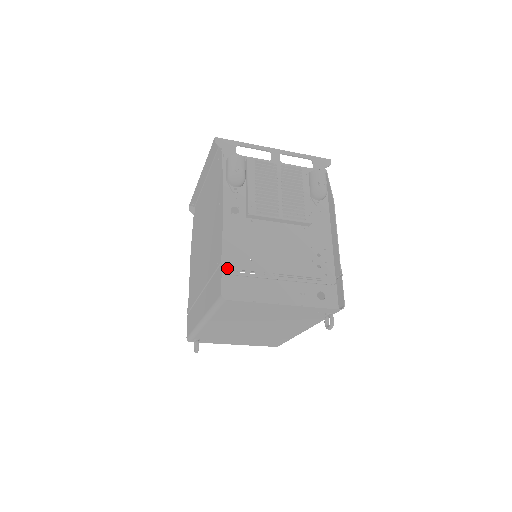
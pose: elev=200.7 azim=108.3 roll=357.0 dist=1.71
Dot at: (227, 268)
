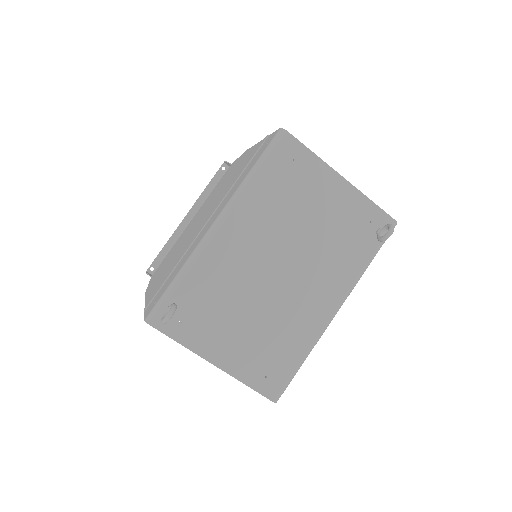
Dot at: occluded
